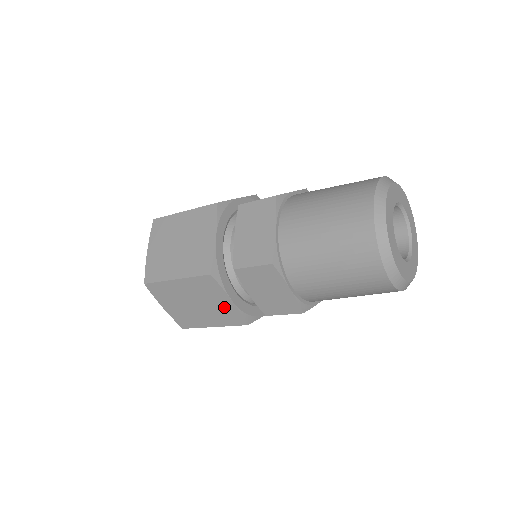
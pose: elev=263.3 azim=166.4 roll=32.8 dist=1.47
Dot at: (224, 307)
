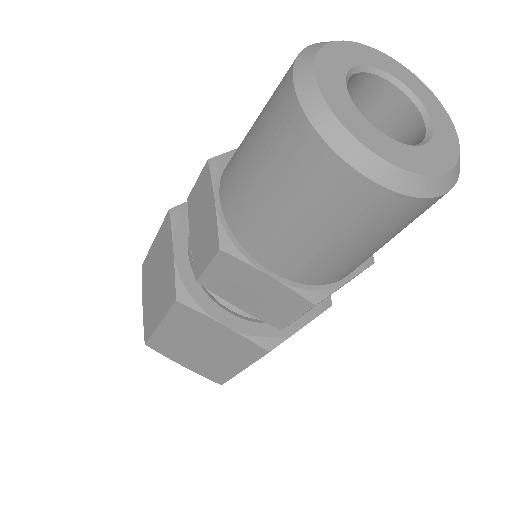
Dot at: (227, 339)
